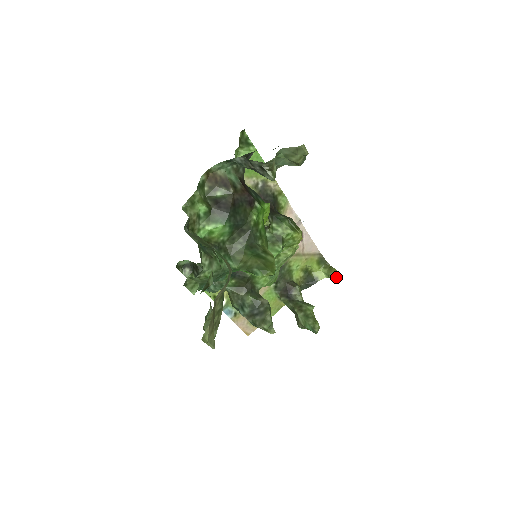
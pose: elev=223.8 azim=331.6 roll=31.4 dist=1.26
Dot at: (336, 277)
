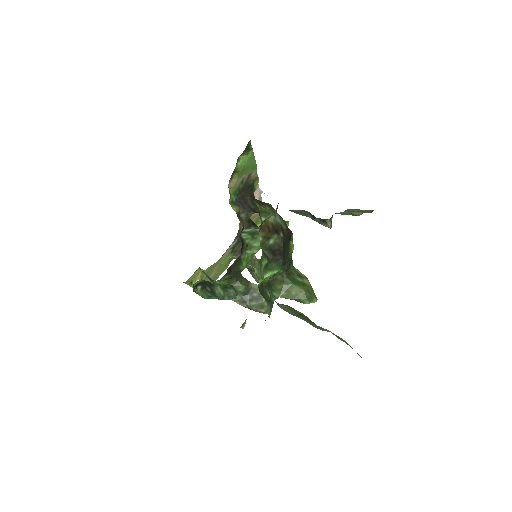
Dot at: occluded
